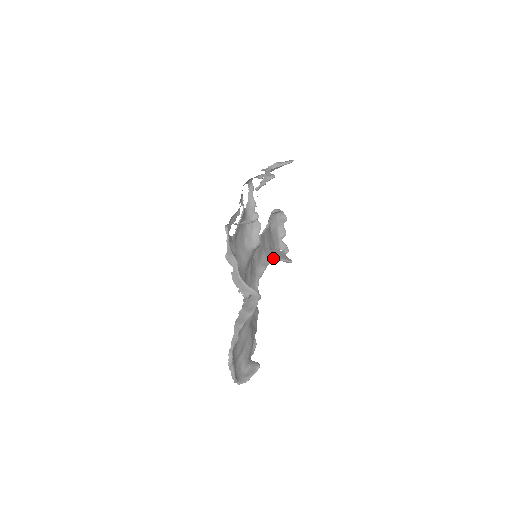
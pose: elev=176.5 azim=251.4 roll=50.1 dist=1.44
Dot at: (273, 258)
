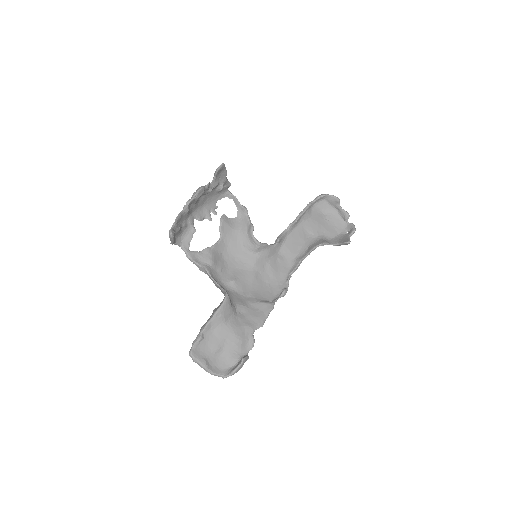
Dot at: (313, 247)
